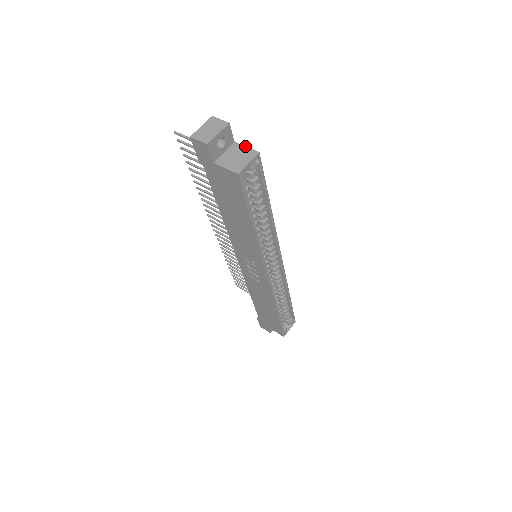
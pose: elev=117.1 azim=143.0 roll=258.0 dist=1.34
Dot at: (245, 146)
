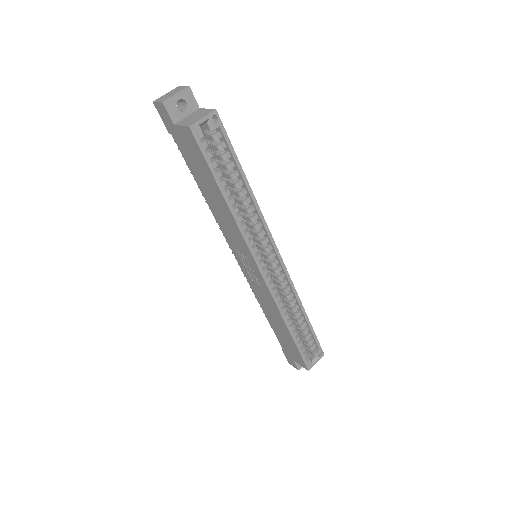
Dot at: occluded
